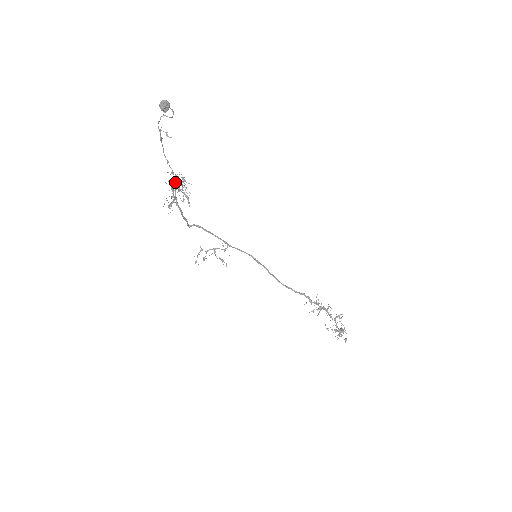
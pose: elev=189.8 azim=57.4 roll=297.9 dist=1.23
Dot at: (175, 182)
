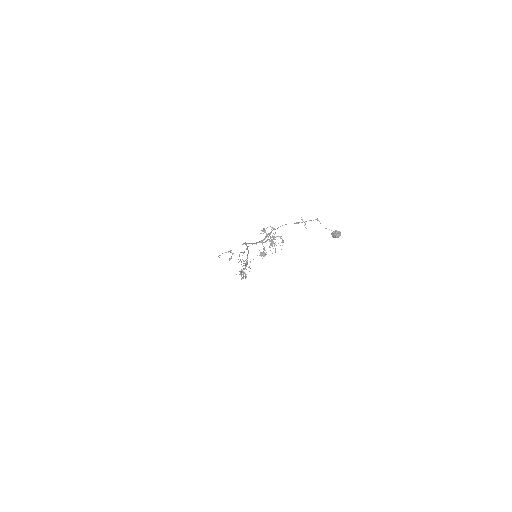
Dot at: (270, 233)
